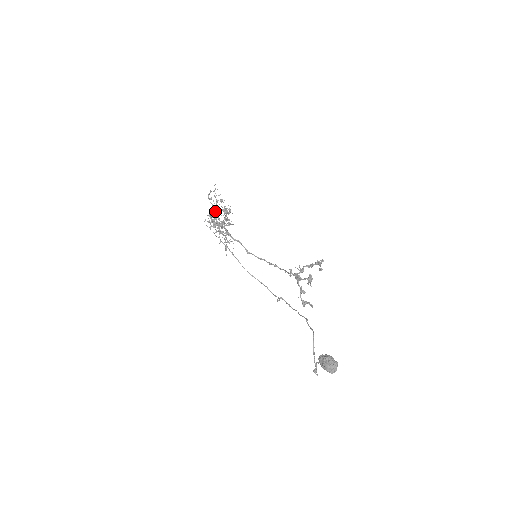
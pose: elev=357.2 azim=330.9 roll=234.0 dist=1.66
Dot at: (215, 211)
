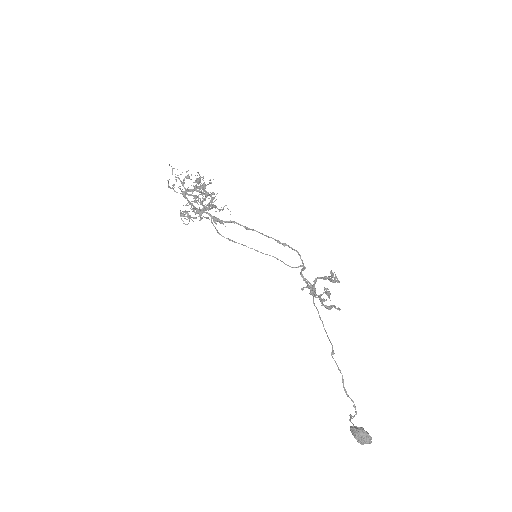
Dot at: occluded
